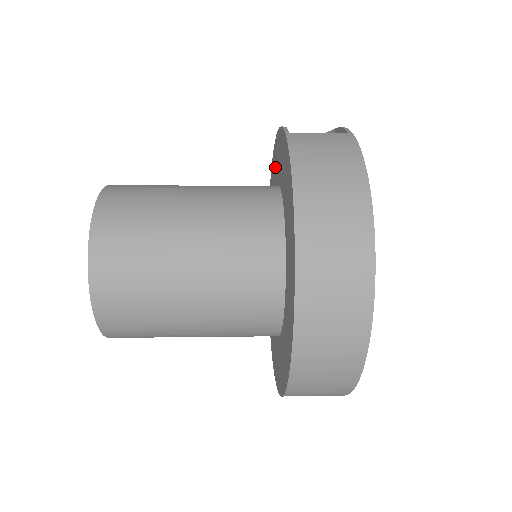
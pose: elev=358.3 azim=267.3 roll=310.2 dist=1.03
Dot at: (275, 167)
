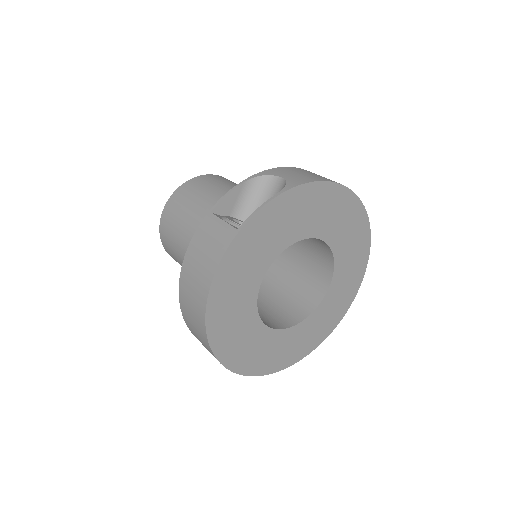
Dot at: occluded
